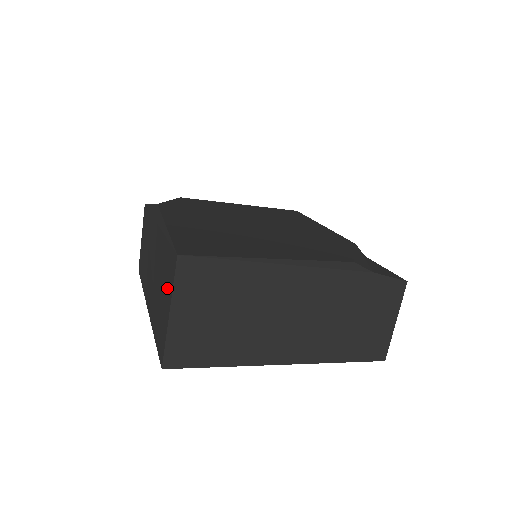
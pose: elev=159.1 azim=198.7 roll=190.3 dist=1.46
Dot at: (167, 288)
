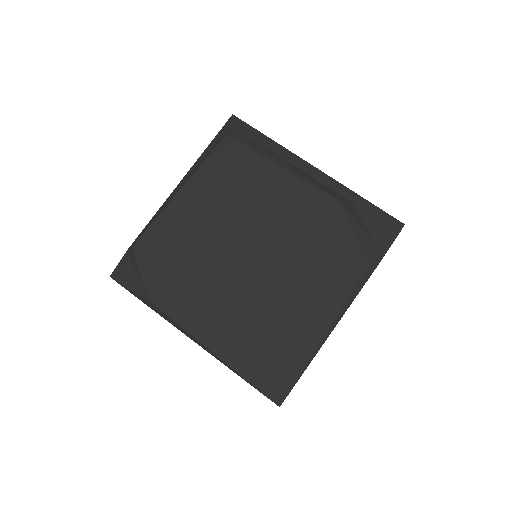
Dot at: occluded
